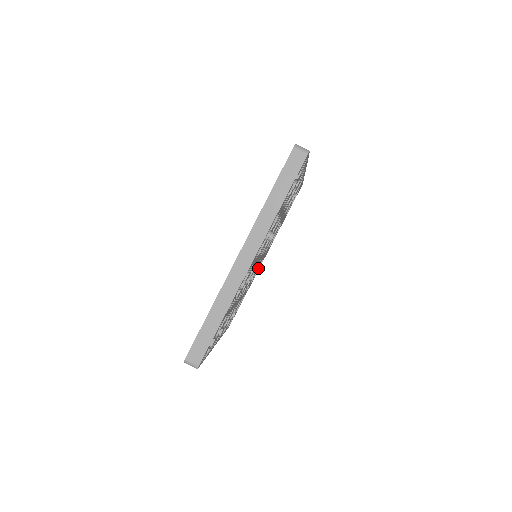
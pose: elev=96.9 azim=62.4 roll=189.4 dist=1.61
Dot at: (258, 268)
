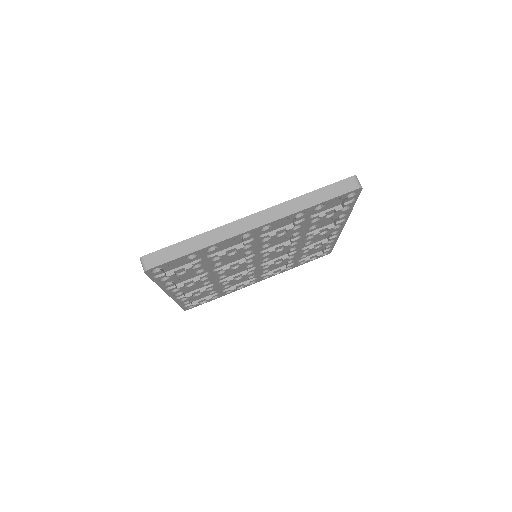
Dot at: (246, 284)
